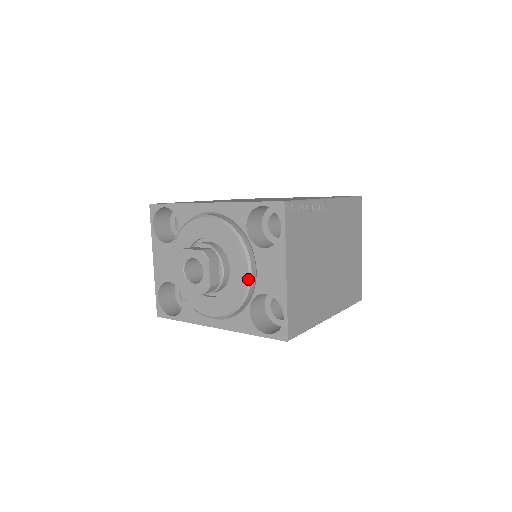
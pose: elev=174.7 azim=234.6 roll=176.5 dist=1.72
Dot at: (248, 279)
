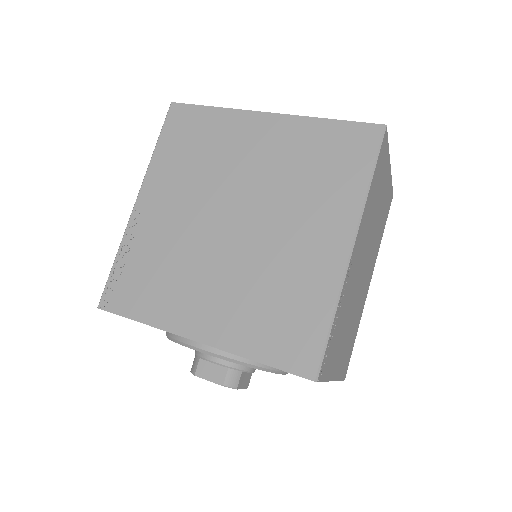
Dot at: occluded
